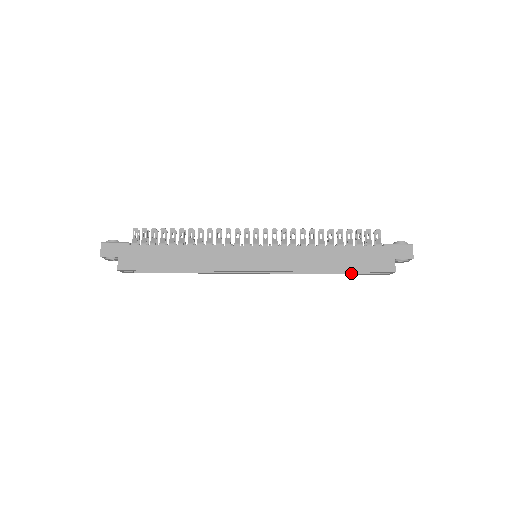
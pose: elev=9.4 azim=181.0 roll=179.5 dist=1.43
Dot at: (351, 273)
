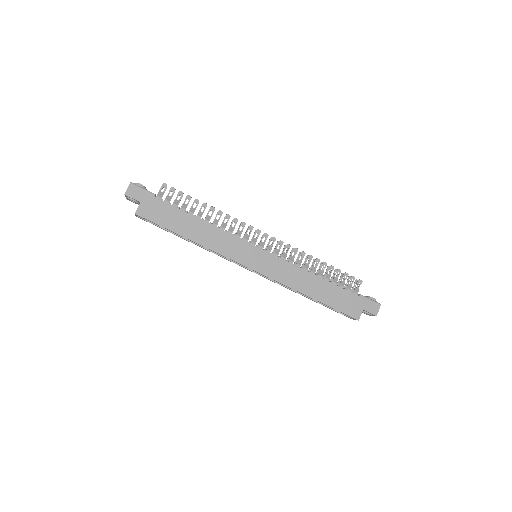
Dot at: (323, 304)
